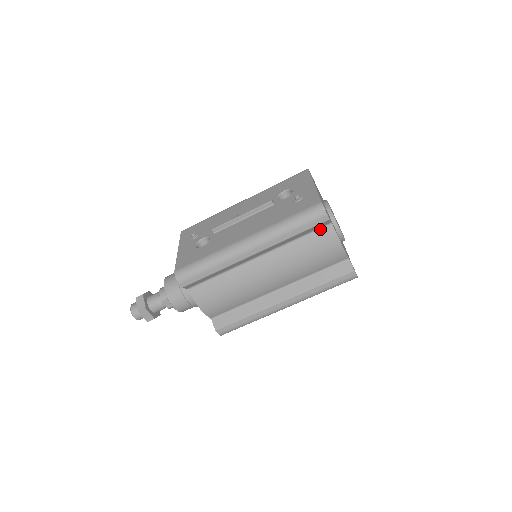
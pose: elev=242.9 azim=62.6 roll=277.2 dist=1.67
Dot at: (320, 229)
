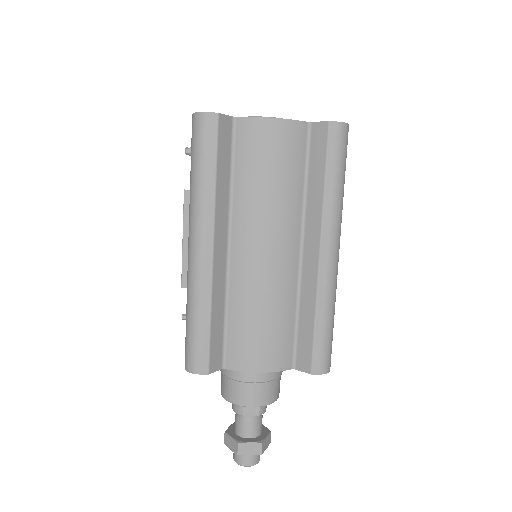
Dot at: (235, 138)
